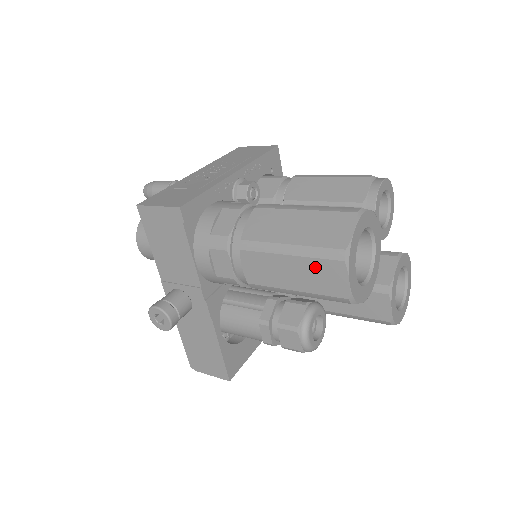
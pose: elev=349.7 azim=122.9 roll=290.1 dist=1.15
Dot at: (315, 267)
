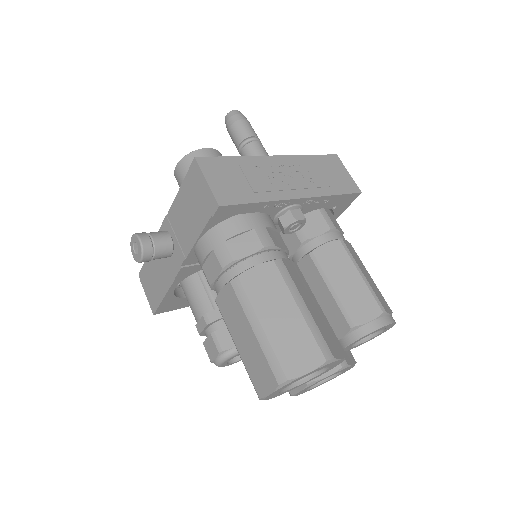
Dot at: (260, 359)
